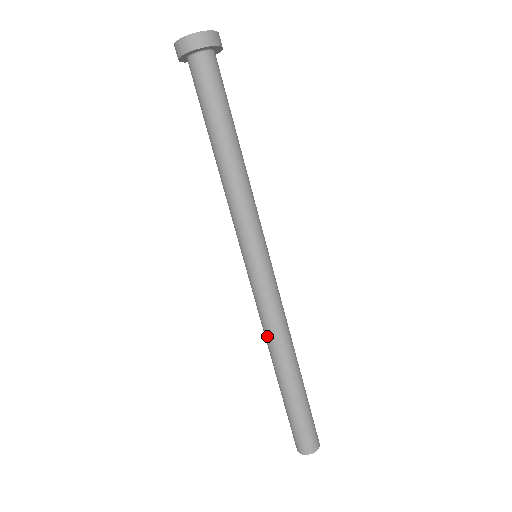
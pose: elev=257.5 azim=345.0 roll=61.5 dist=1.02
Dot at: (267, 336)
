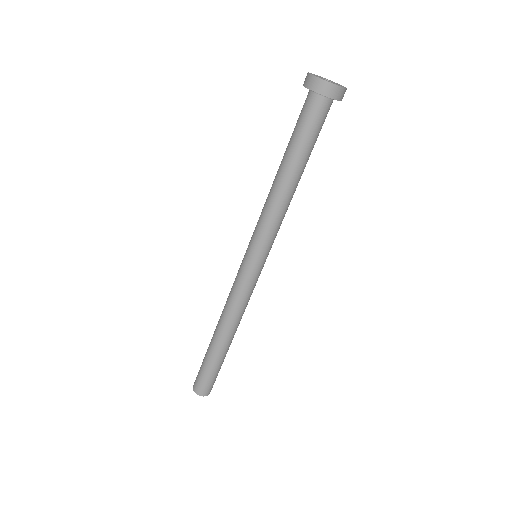
Dot at: (226, 312)
